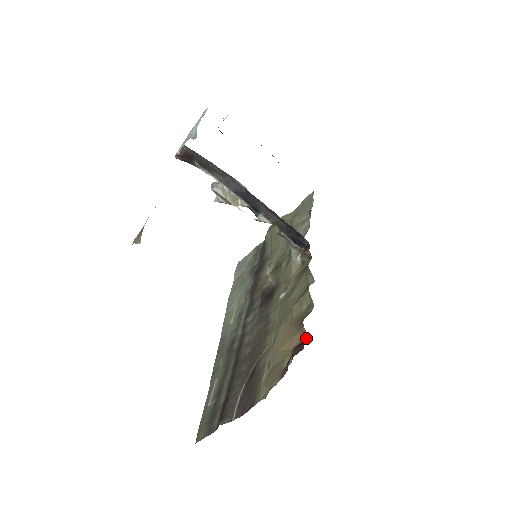
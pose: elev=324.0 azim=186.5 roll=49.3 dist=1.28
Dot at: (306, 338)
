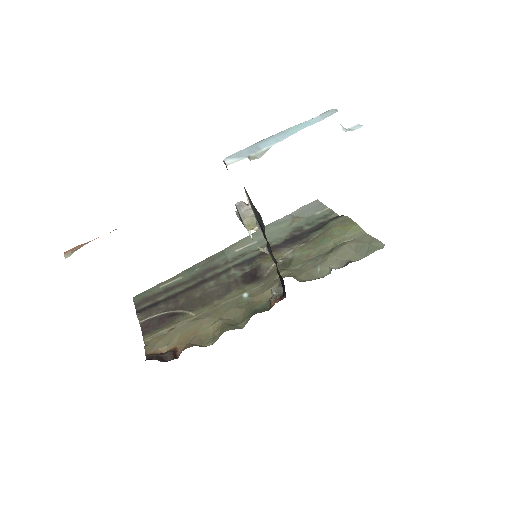
Dot at: (178, 357)
